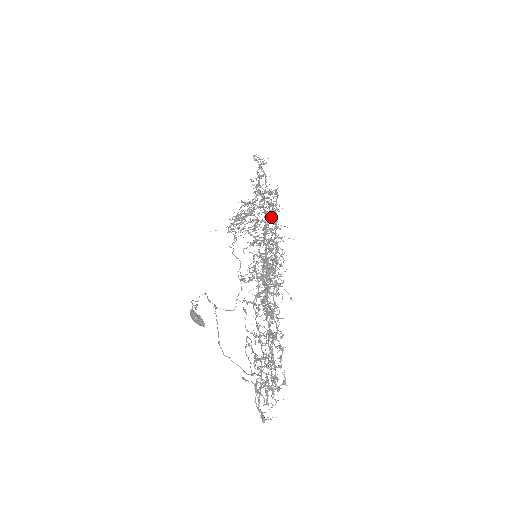
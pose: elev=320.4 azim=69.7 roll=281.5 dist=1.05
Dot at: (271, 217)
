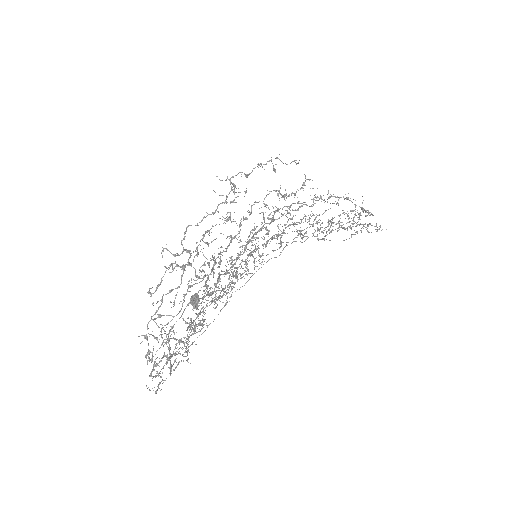
Dot at: occluded
